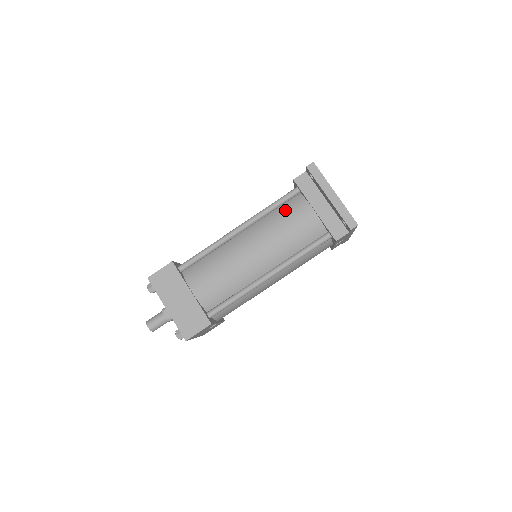
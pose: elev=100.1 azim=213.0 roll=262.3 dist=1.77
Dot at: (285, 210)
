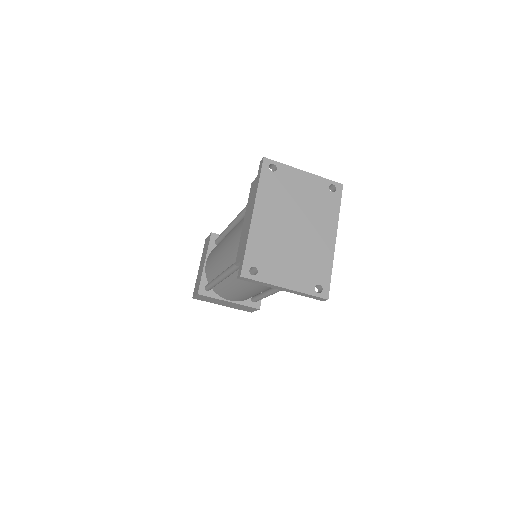
Dot at: (250, 271)
